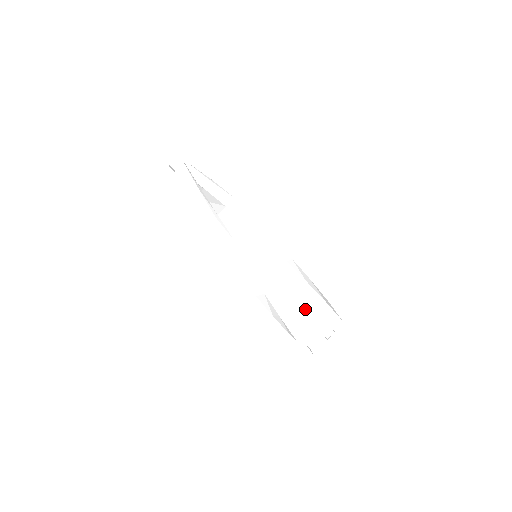
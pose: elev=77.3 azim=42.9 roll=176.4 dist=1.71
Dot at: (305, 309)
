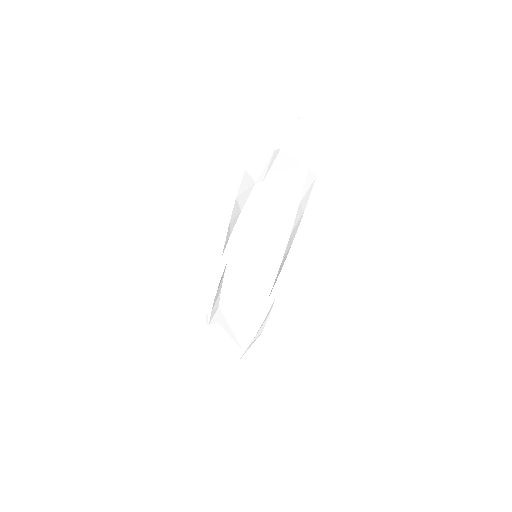
Dot at: (238, 314)
